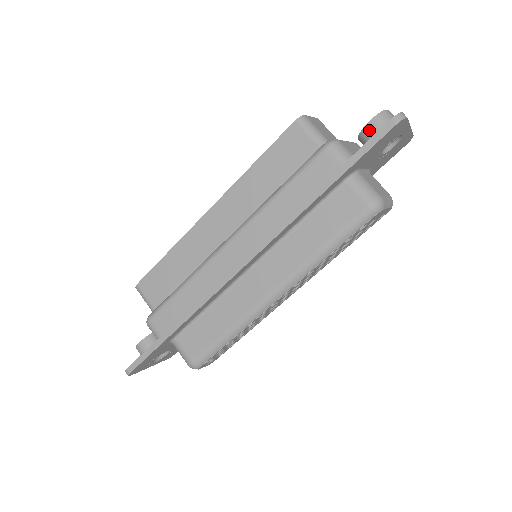
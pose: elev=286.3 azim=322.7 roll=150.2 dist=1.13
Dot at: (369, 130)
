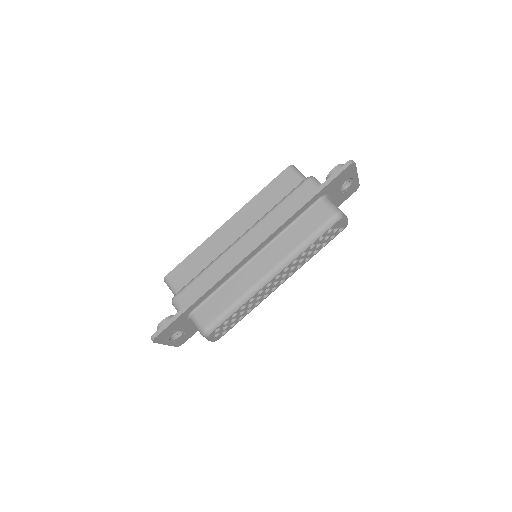
Dot at: (333, 173)
